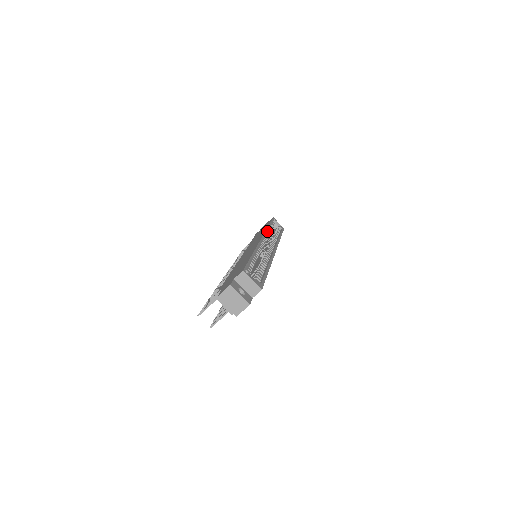
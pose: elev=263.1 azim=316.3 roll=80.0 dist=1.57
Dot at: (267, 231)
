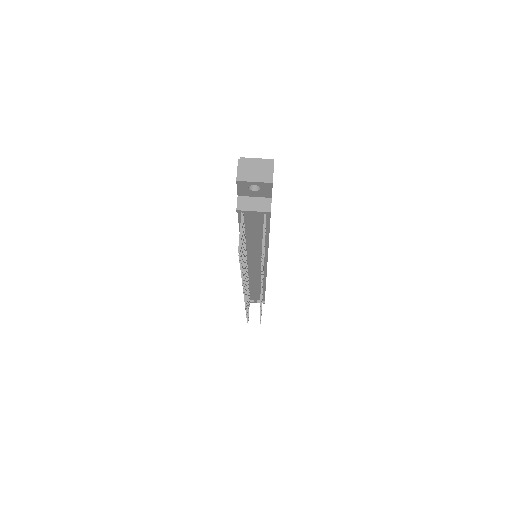
Dot at: occluded
